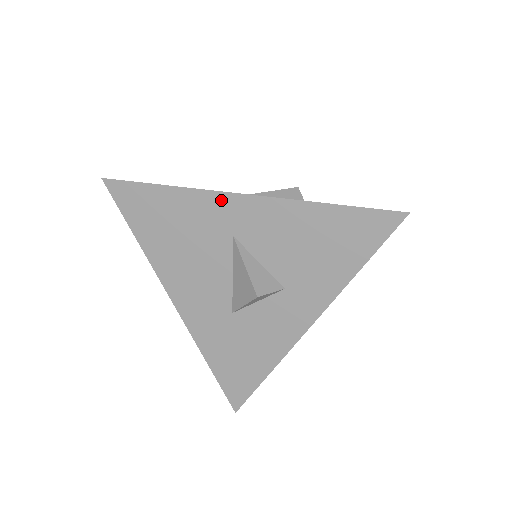
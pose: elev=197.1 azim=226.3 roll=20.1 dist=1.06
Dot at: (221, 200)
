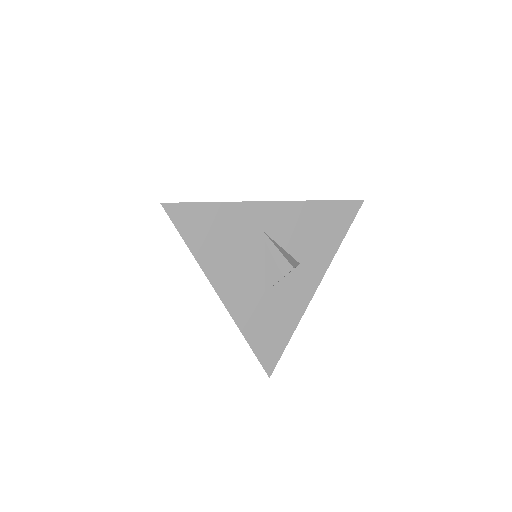
Dot at: (255, 208)
